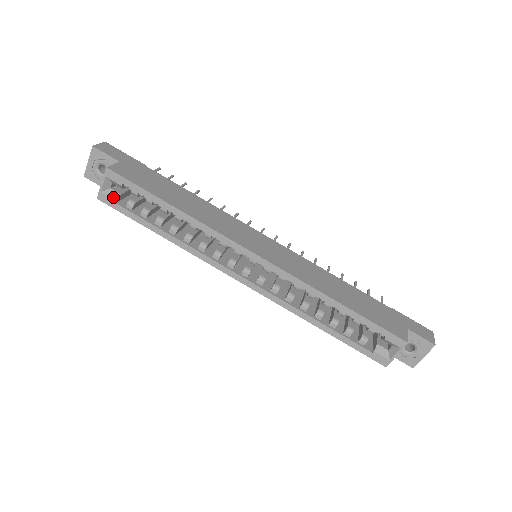
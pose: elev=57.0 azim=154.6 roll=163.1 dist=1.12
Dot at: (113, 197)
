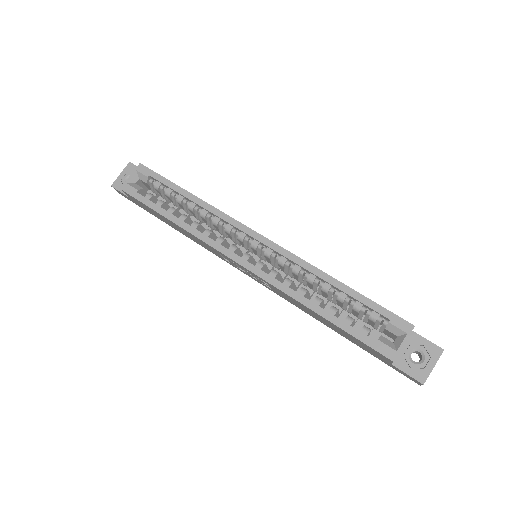
Dot at: (136, 188)
